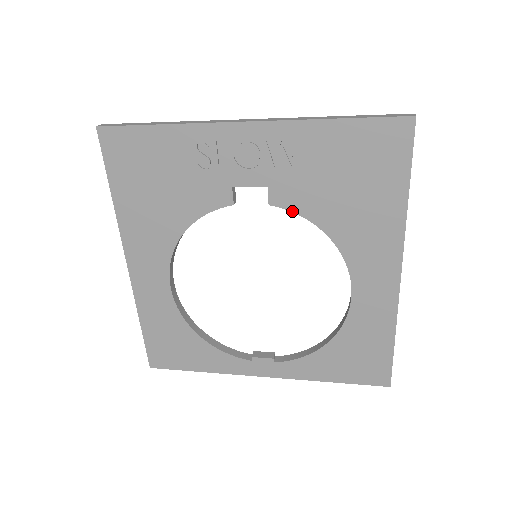
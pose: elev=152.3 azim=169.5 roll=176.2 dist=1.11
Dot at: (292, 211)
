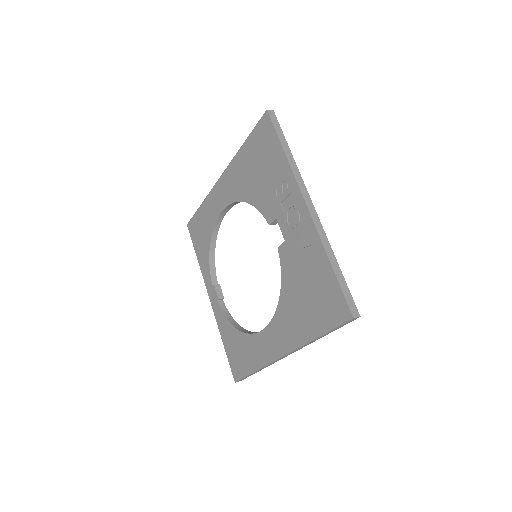
Dot at: (281, 265)
